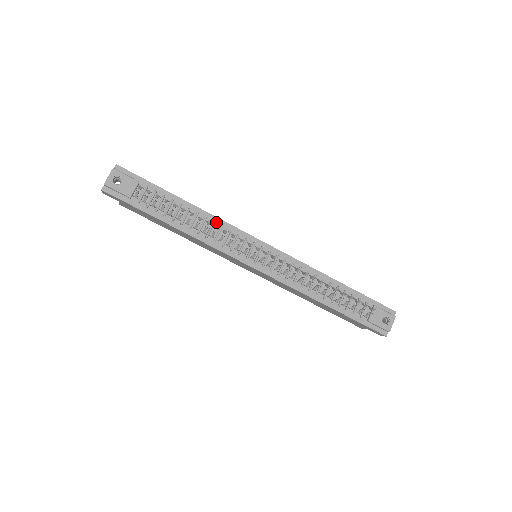
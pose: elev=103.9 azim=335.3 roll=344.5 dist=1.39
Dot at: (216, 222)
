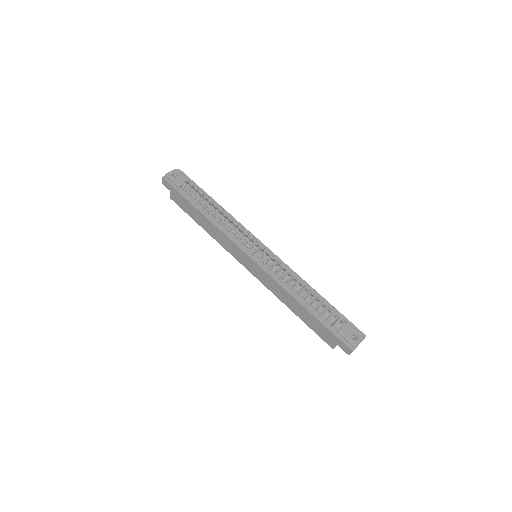
Dot at: (233, 221)
